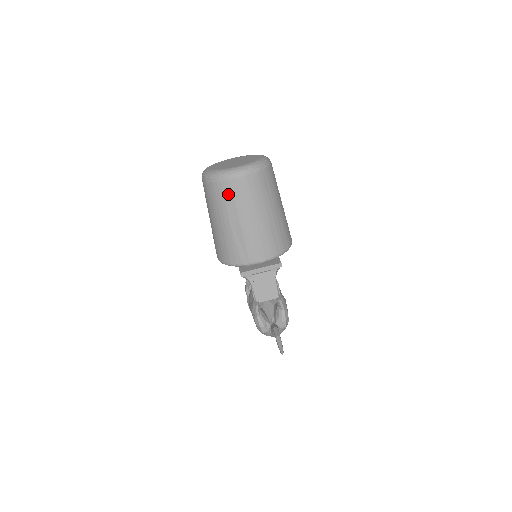
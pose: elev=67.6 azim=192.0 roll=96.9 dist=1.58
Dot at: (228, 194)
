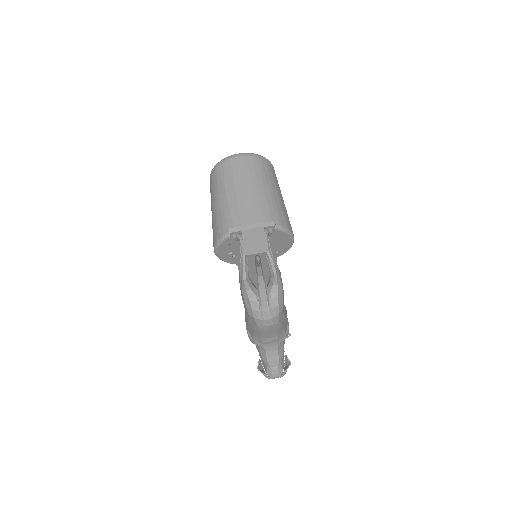
Dot at: (228, 170)
